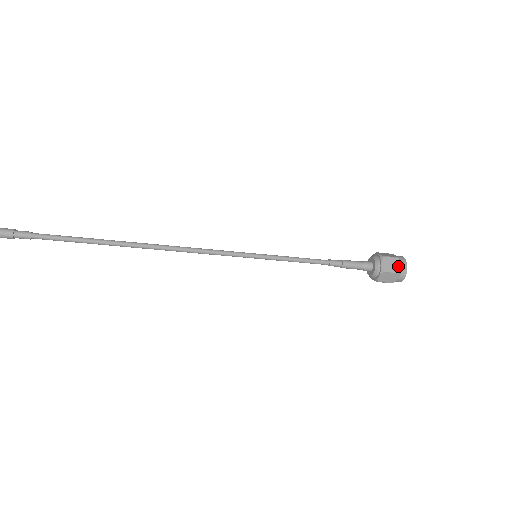
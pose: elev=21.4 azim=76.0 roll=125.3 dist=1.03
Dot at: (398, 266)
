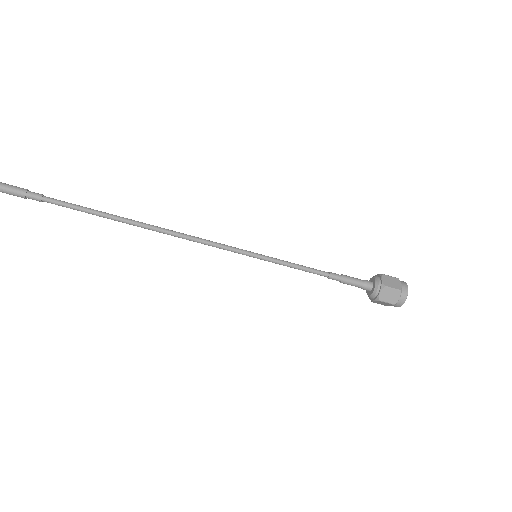
Dot at: occluded
